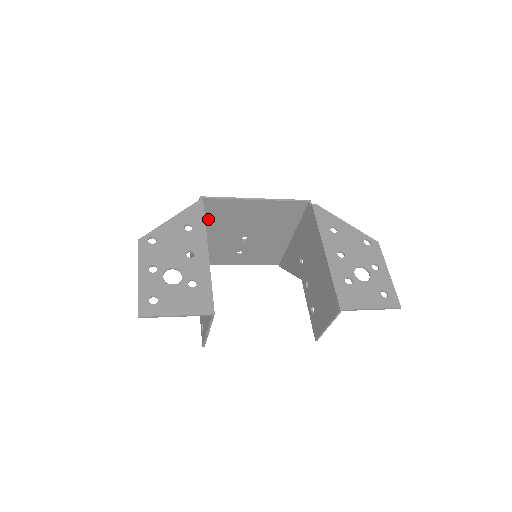
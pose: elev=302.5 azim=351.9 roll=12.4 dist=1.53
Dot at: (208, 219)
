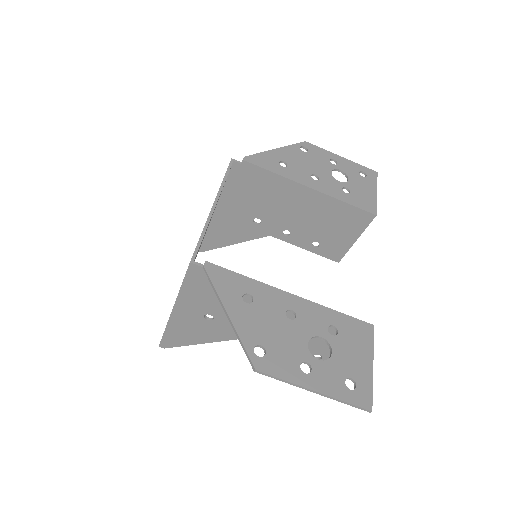
Dot at: occluded
